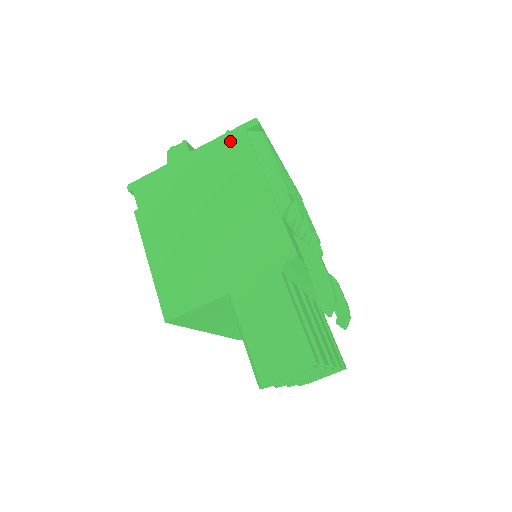
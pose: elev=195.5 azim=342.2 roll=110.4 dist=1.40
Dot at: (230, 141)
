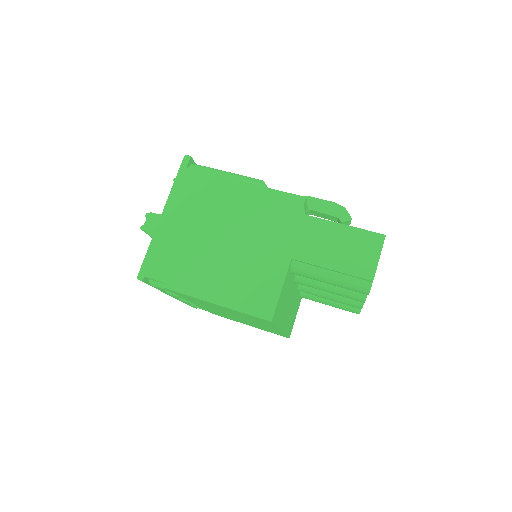
Dot at: (183, 183)
